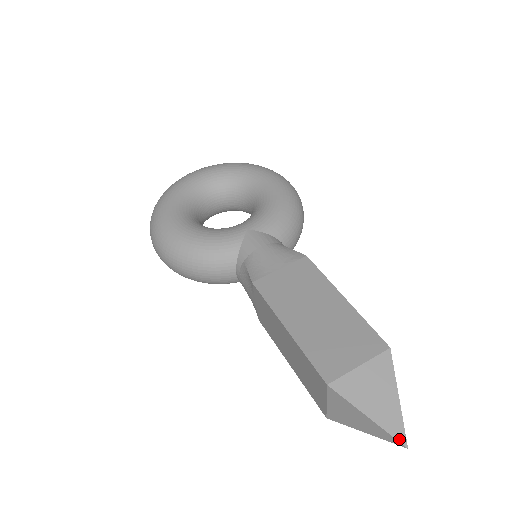
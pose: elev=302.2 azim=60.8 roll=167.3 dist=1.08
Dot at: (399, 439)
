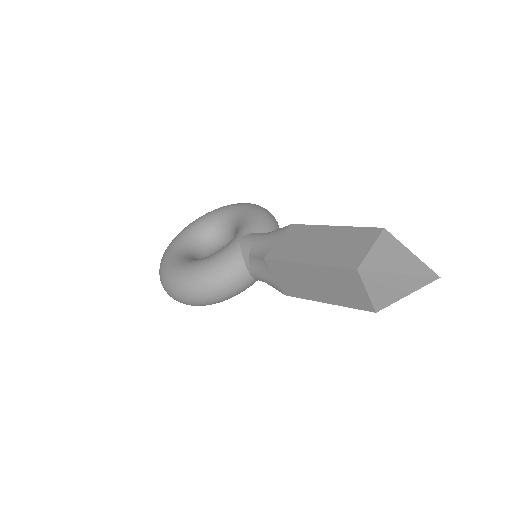
Dot at: (430, 275)
